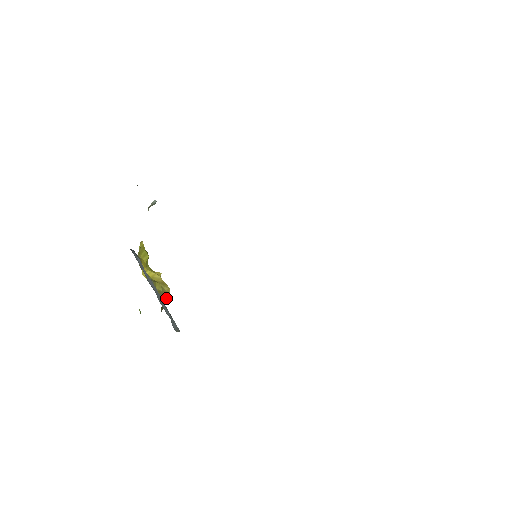
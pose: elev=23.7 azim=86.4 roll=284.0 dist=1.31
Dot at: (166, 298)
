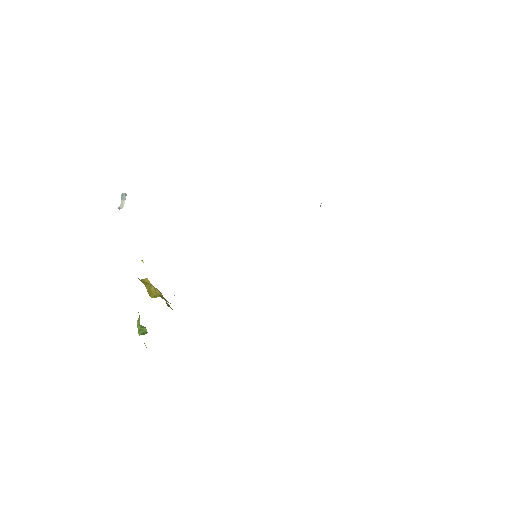
Dot at: occluded
